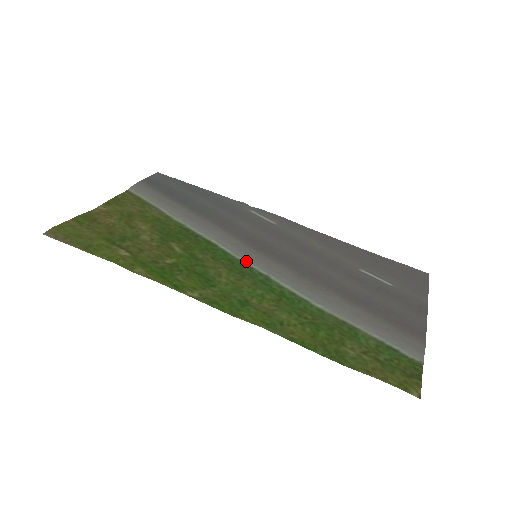
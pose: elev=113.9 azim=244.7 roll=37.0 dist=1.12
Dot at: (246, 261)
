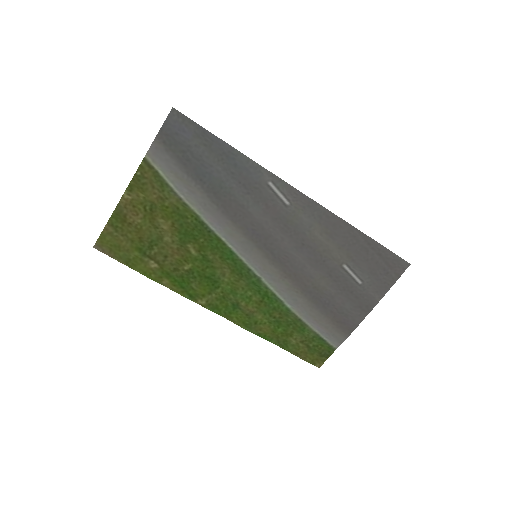
Dot at: (246, 262)
